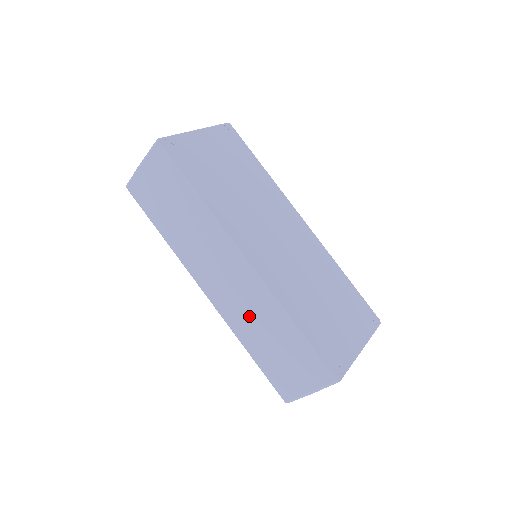
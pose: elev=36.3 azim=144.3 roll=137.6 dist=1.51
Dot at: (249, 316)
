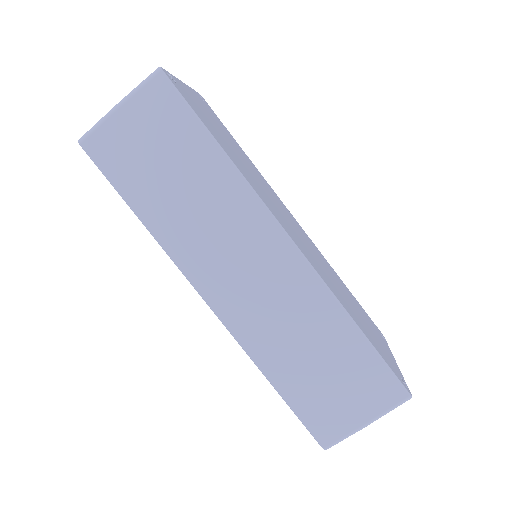
Dot at: (284, 326)
